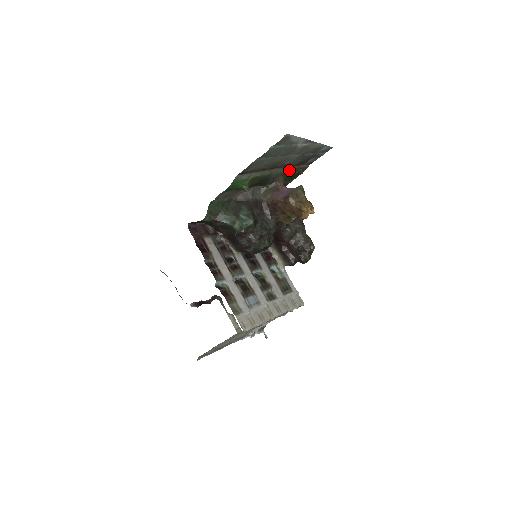
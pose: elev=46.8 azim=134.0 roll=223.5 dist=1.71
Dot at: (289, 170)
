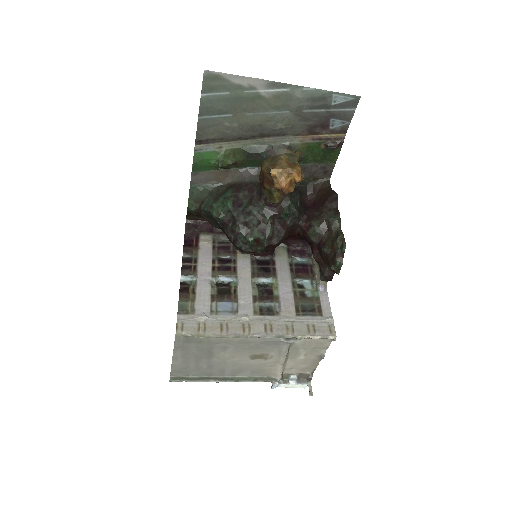
Dot at: (301, 142)
